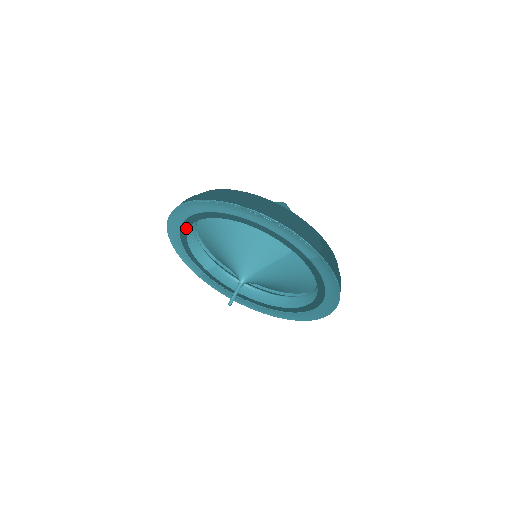
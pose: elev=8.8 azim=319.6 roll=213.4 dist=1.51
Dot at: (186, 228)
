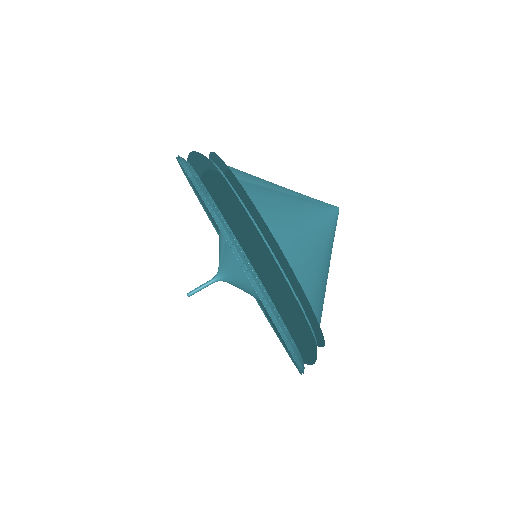
Dot at: occluded
